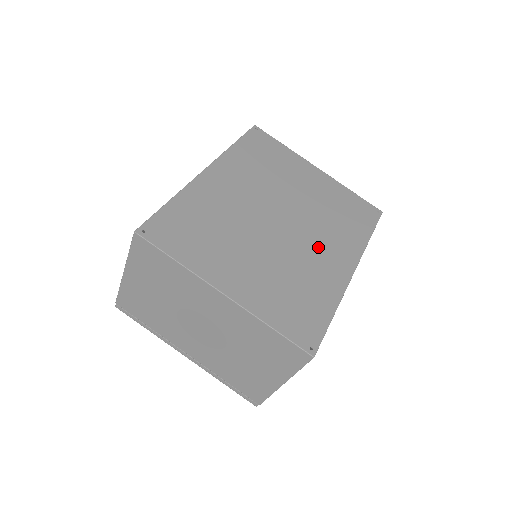
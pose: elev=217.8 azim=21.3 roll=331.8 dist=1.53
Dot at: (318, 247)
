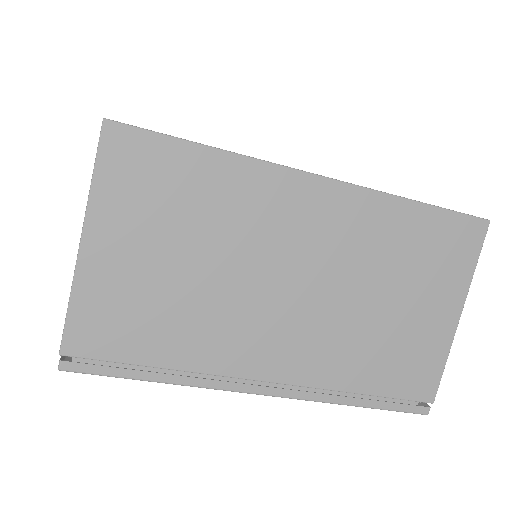
Dot at: occluded
